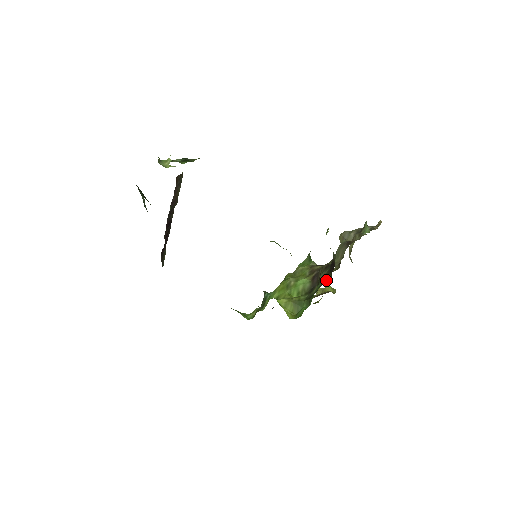
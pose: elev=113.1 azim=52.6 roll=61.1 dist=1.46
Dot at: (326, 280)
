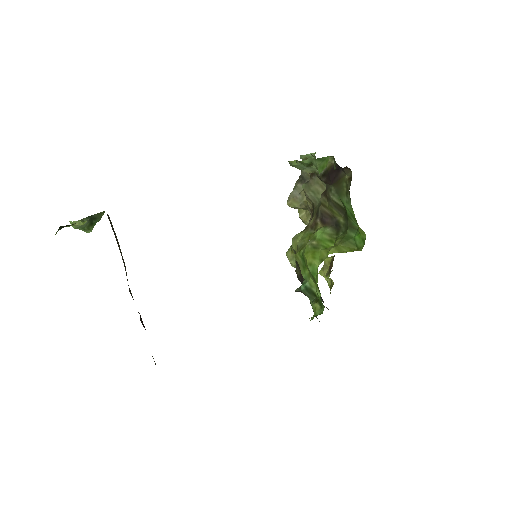
Dot at: (346, 183)
